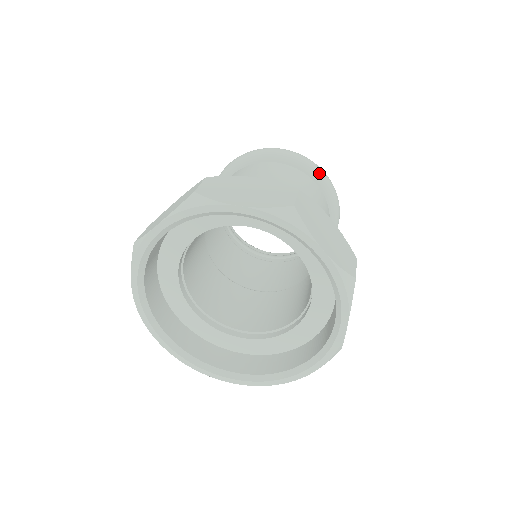
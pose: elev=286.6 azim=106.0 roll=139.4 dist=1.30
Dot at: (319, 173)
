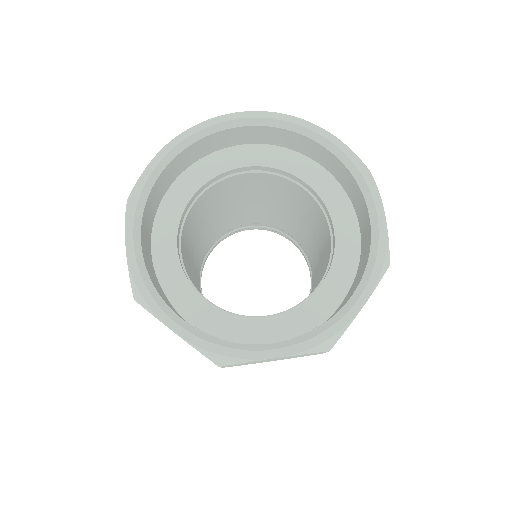
Dot at: occluded
